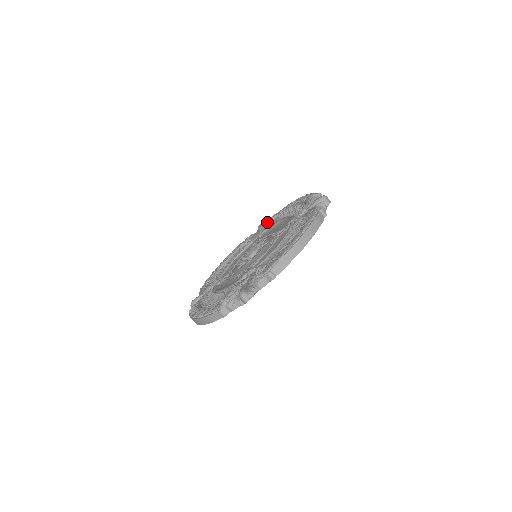
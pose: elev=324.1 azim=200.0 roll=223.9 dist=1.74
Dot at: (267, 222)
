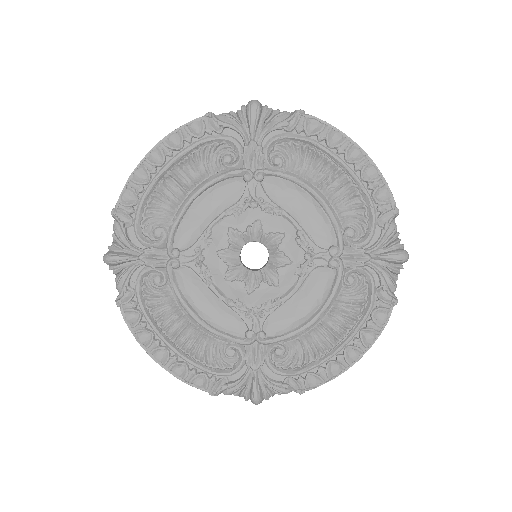
Dot at: (275, 129)
